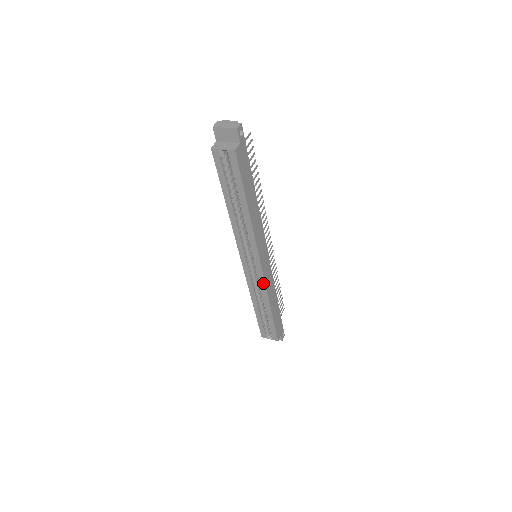
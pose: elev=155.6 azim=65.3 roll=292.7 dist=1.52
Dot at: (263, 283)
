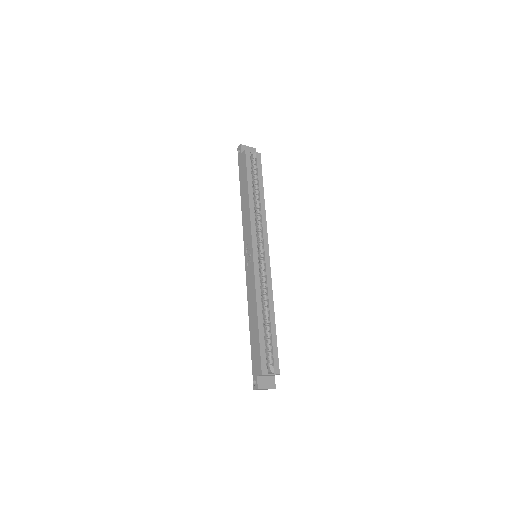
Dot at: (269, 276)
